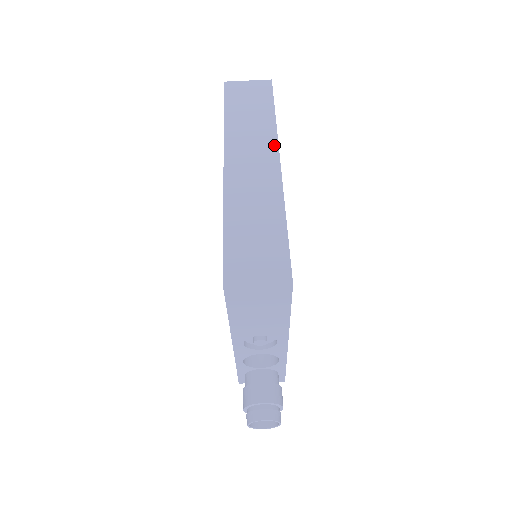
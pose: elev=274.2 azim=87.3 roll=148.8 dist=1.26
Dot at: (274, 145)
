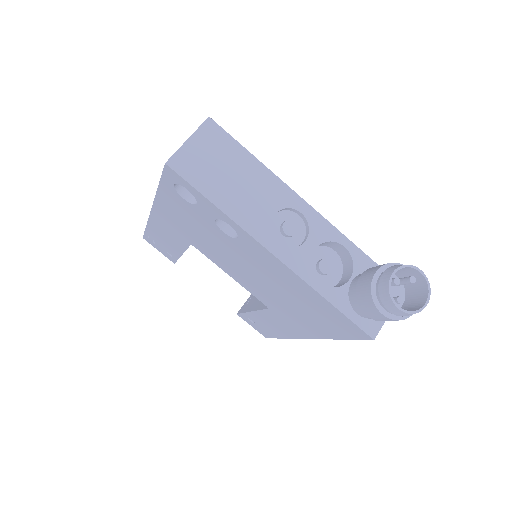
Dot at: occluded
